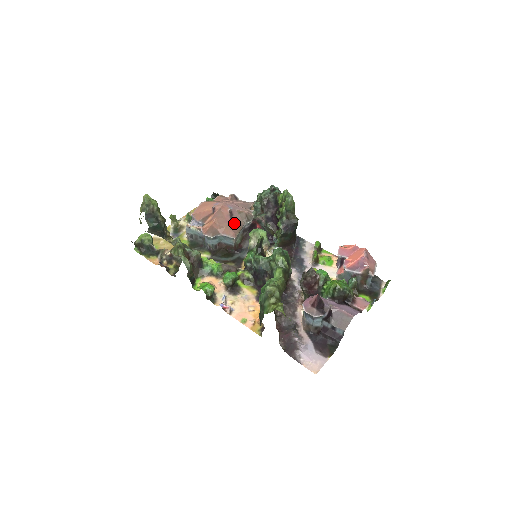
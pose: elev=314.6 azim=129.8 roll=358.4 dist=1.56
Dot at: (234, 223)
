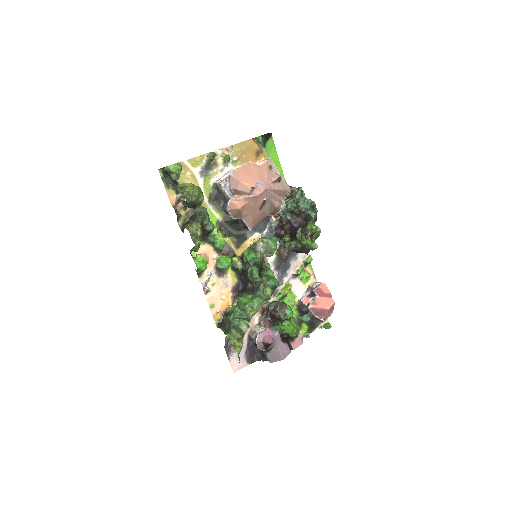
Dot at: (260, 214)
